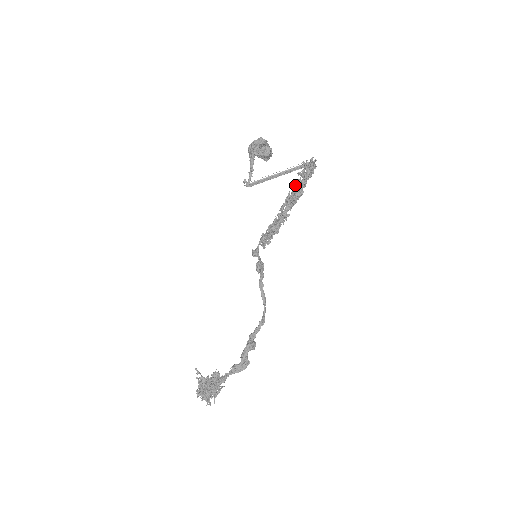
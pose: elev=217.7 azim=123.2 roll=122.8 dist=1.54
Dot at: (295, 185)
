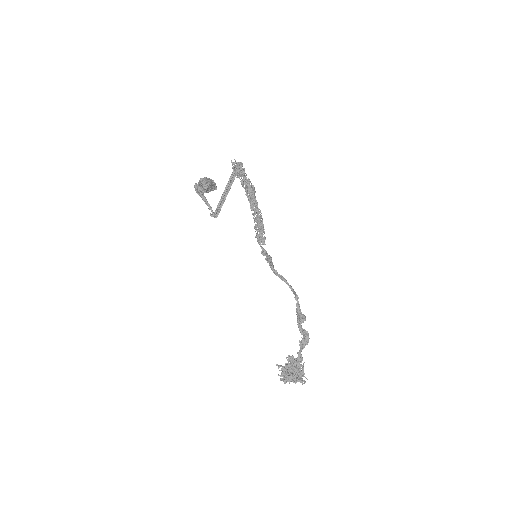
Dot at: occluded
